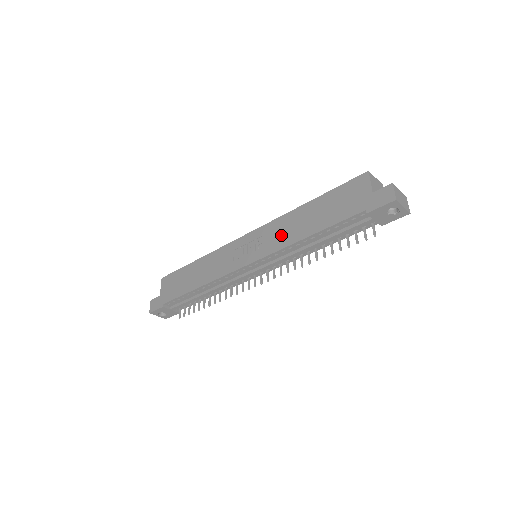
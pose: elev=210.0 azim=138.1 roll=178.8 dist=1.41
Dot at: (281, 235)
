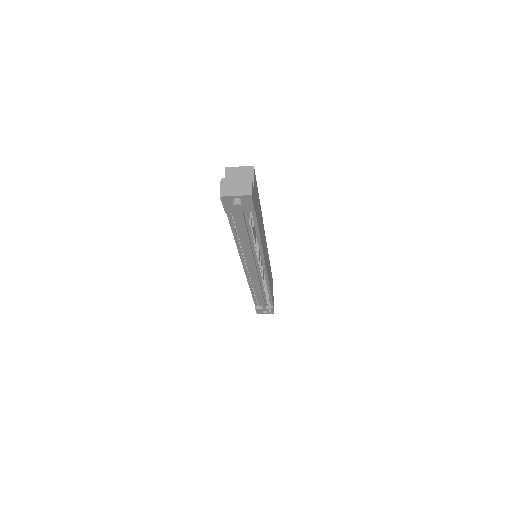
Dot at: occluded
